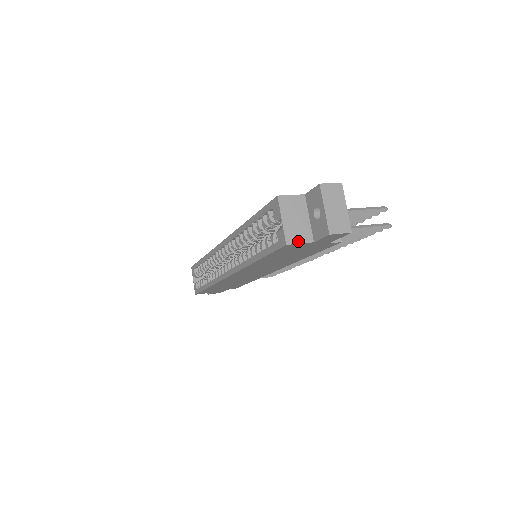
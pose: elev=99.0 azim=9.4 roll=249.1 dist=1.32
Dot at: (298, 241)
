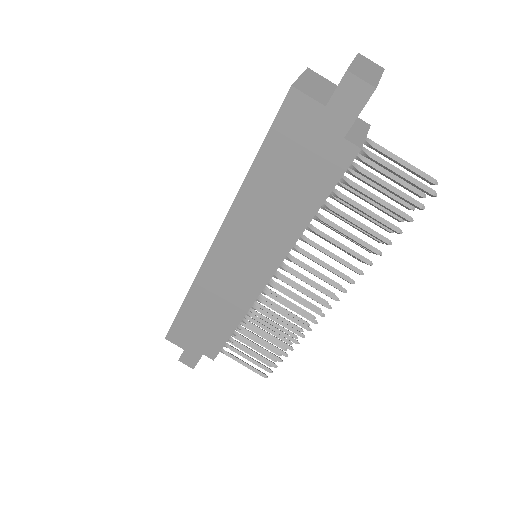
Dot at: (307, 94)
